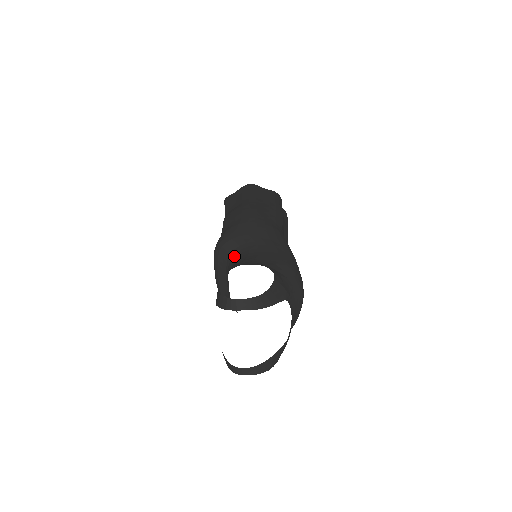
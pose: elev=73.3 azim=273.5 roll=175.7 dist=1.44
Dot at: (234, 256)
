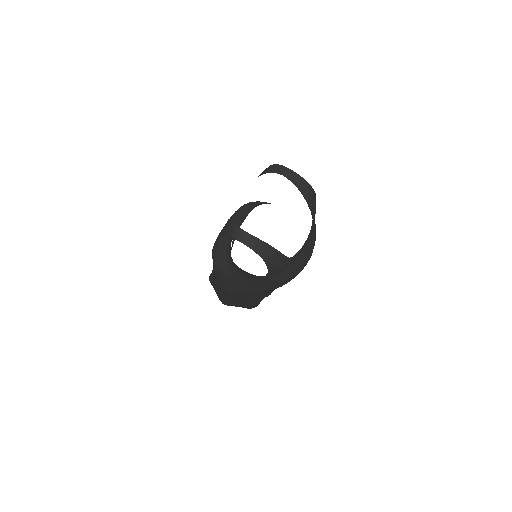
Dot at: occluded
